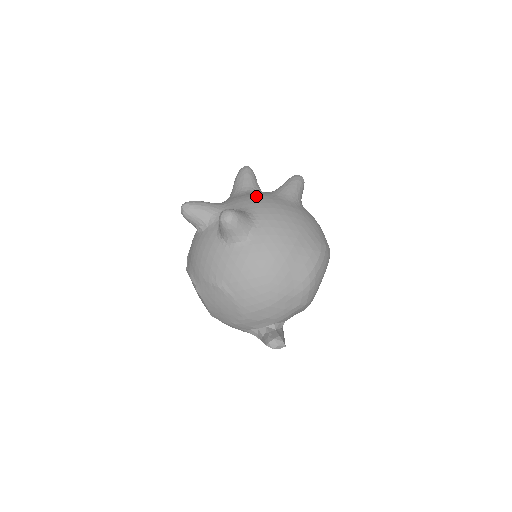
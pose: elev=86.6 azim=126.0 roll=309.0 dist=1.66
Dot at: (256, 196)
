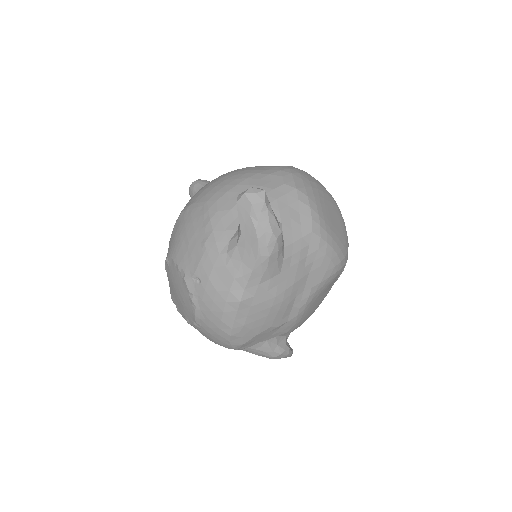
Dot at: occluded
